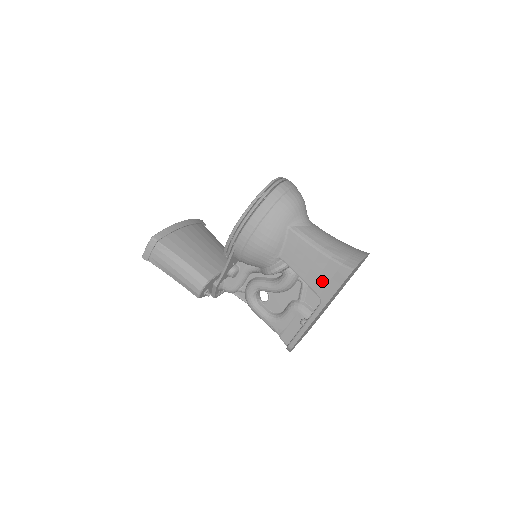
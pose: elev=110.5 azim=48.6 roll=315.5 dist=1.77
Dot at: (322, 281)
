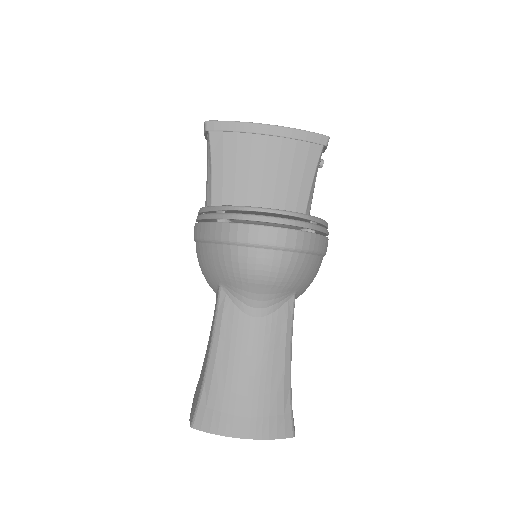
Dot at: (200, 379)
